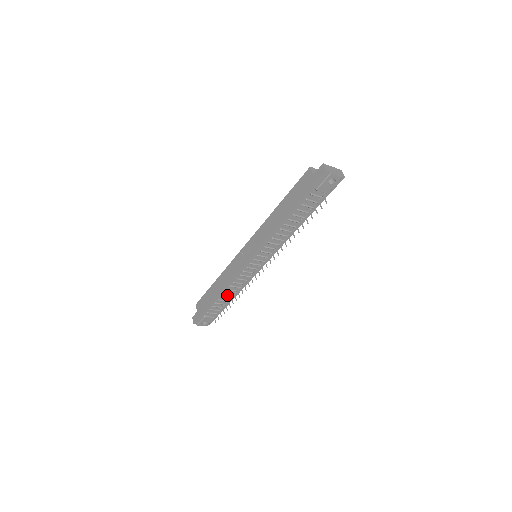
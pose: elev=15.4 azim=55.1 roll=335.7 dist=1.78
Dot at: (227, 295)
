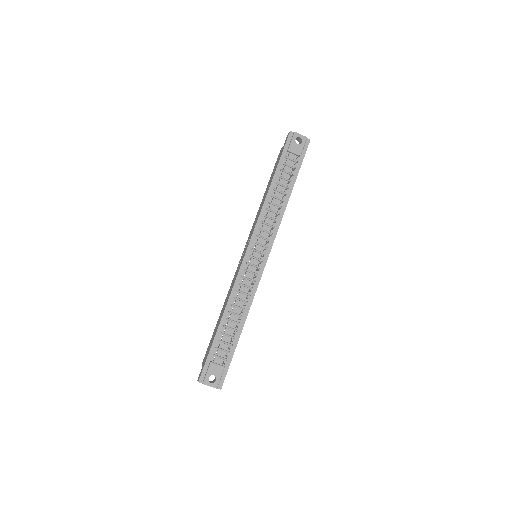
Dot at: (233, 318)
